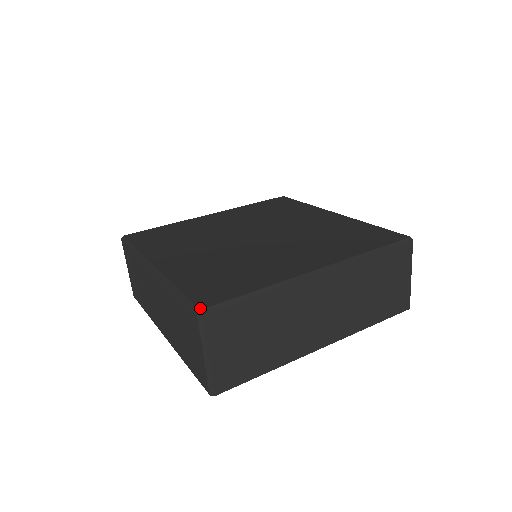
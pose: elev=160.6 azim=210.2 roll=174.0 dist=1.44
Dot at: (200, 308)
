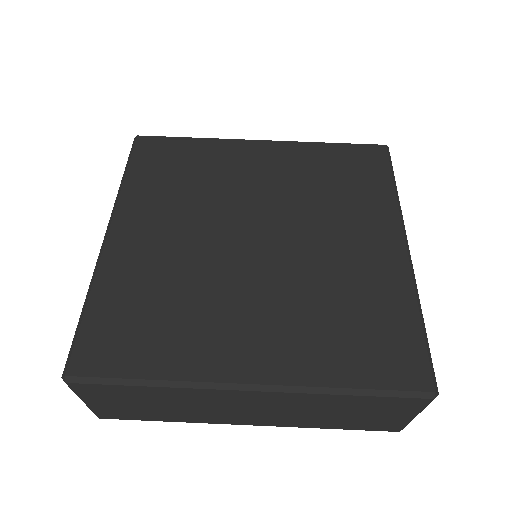
Dot at: (432, 390)
